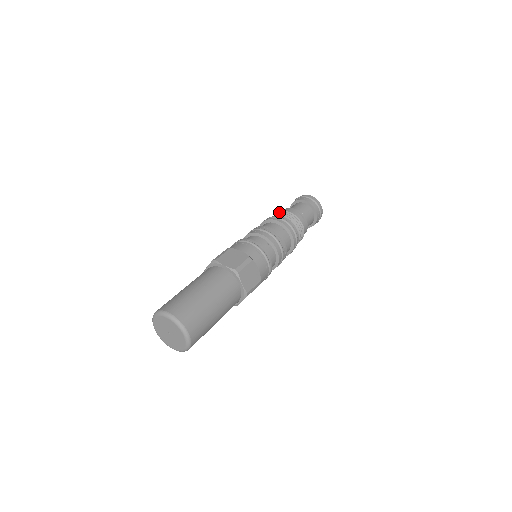
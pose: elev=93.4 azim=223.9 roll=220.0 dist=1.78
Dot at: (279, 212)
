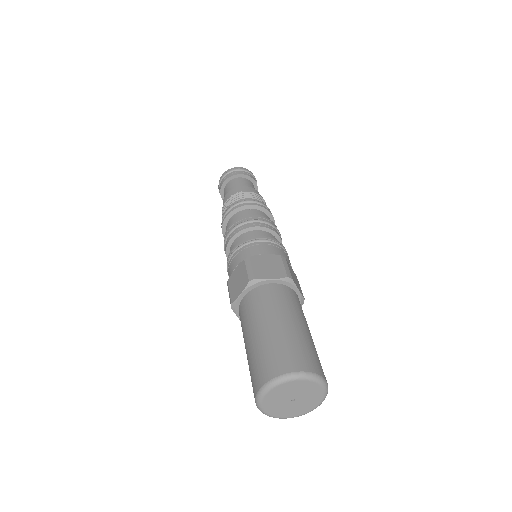
Dot at: (257, 195)
